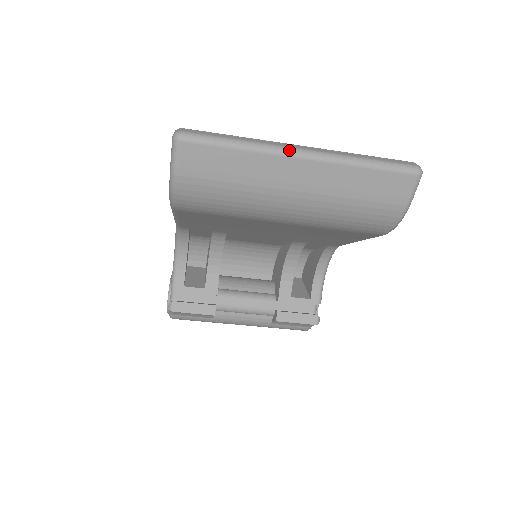
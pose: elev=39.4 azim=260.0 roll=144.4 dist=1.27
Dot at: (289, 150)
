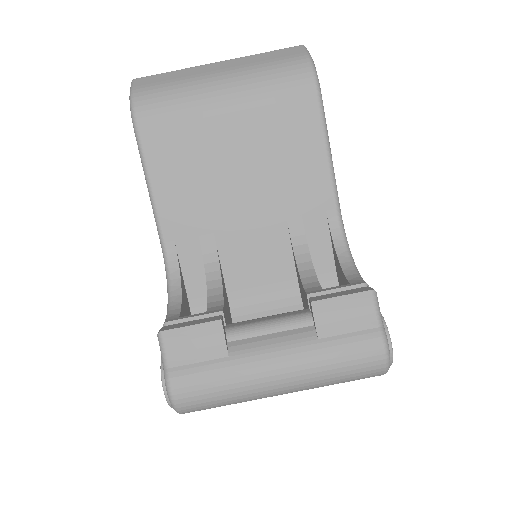
Dot at: (208, 65)
